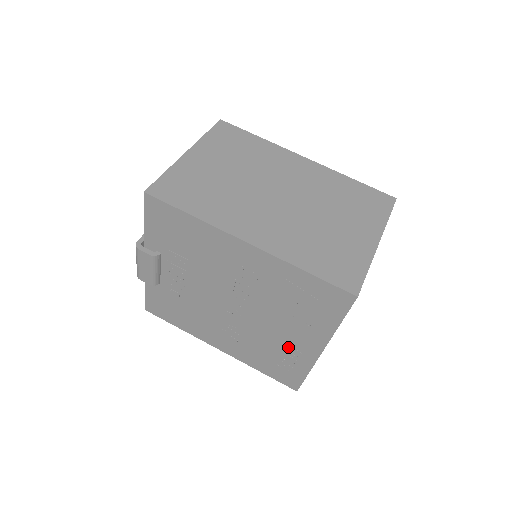
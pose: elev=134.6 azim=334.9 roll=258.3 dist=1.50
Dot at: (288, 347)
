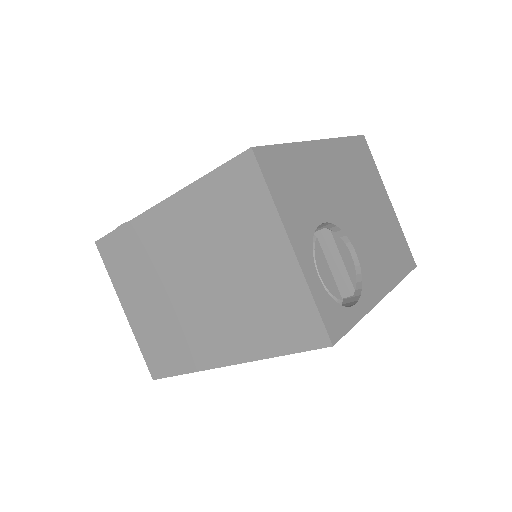
Dot at: occluded
